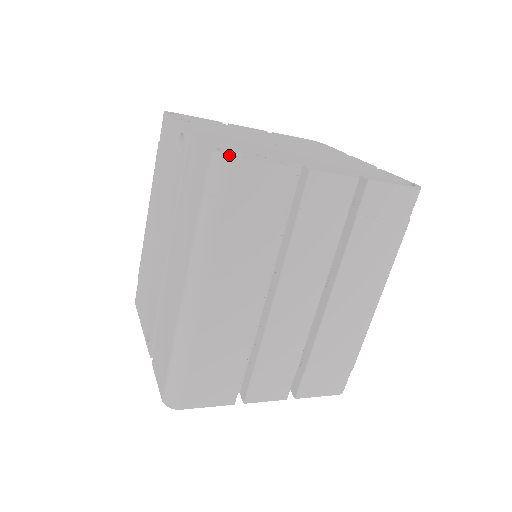
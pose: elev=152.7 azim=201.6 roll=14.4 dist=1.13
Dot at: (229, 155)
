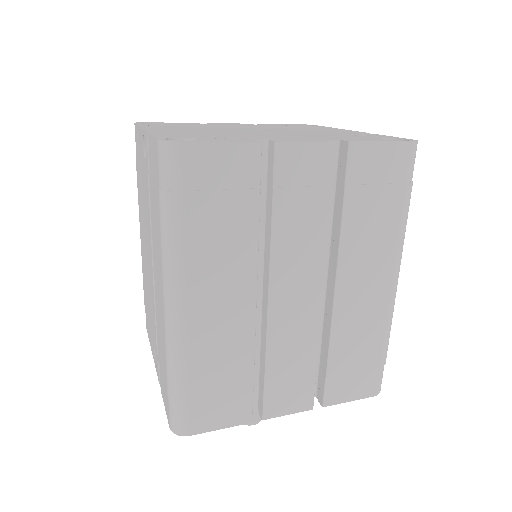
Dot at: (176, 141)
